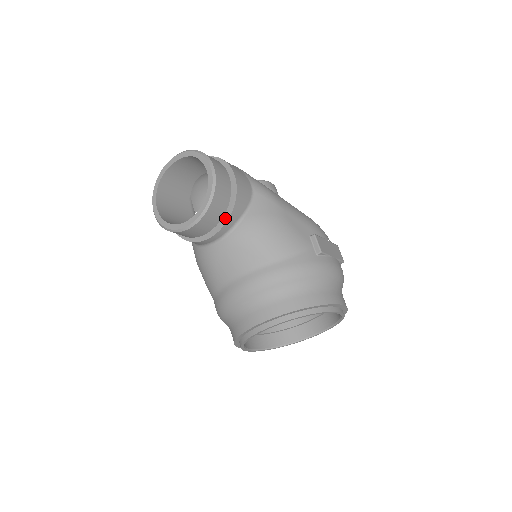
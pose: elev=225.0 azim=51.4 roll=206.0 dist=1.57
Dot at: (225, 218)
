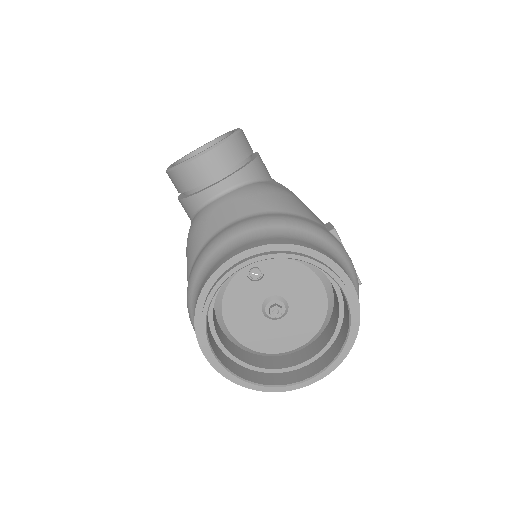
Dot at: (237, 170)
